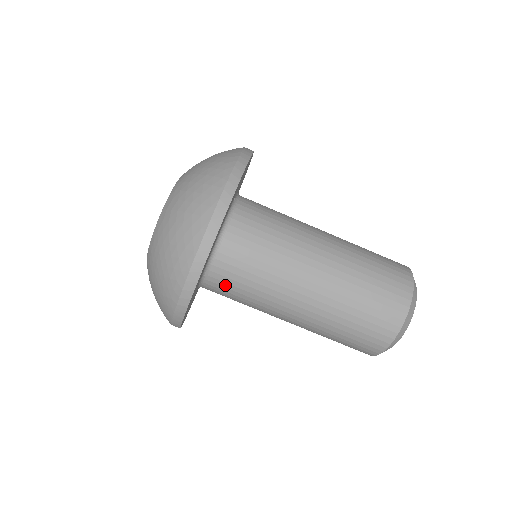
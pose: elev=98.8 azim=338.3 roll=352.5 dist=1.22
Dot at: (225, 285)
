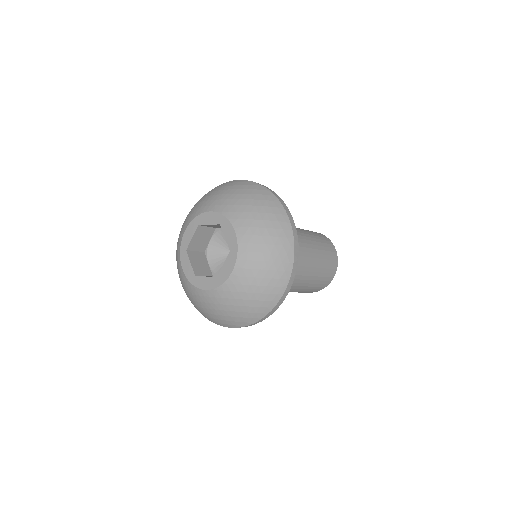
Dot at: occluded
